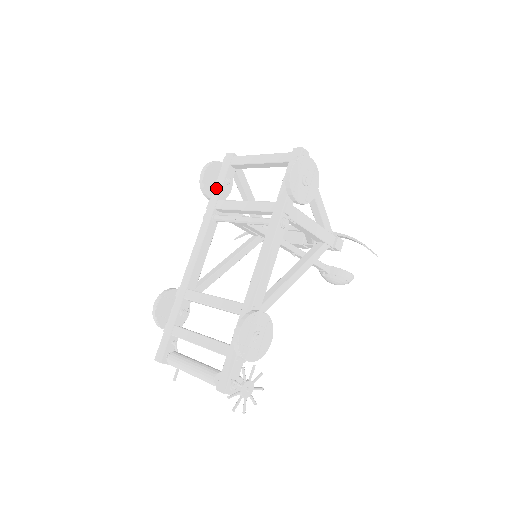
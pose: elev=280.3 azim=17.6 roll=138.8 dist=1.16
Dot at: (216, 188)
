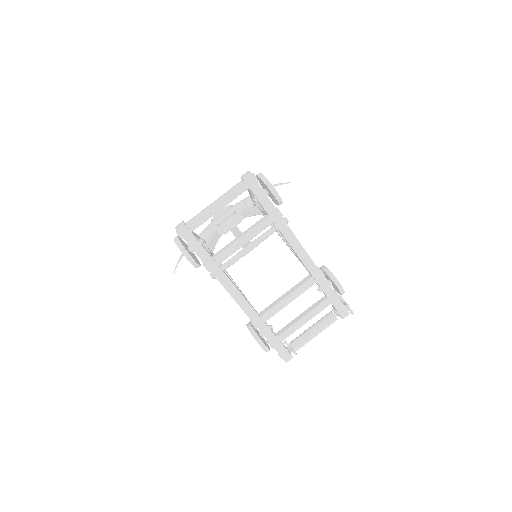
Dot at: (201, 255)
